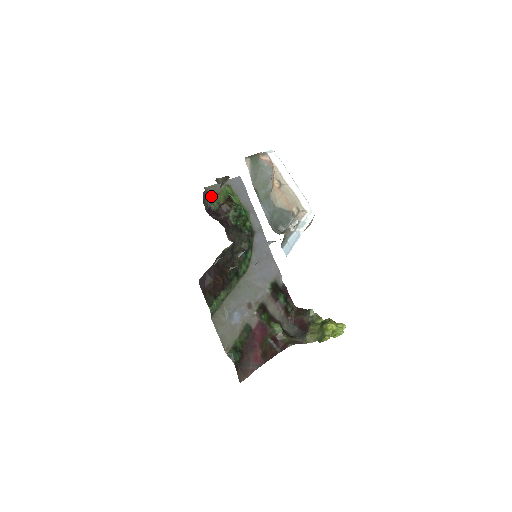
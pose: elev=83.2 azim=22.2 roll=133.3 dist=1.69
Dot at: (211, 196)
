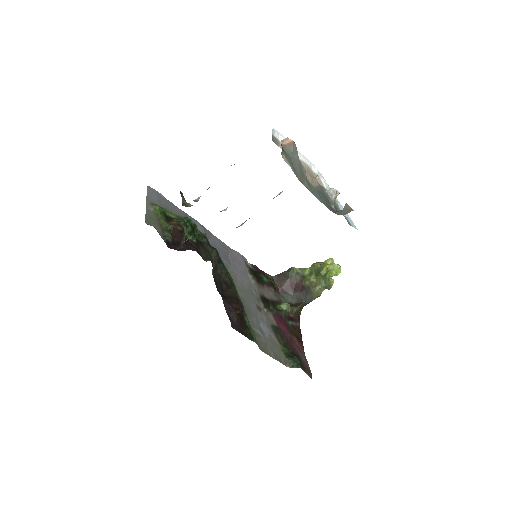
Dot at: (157, 228)
